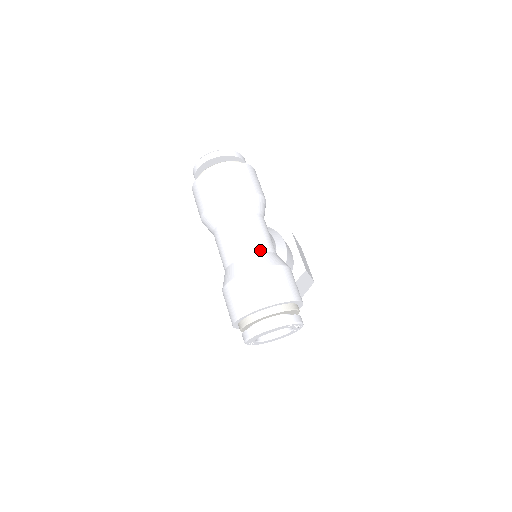
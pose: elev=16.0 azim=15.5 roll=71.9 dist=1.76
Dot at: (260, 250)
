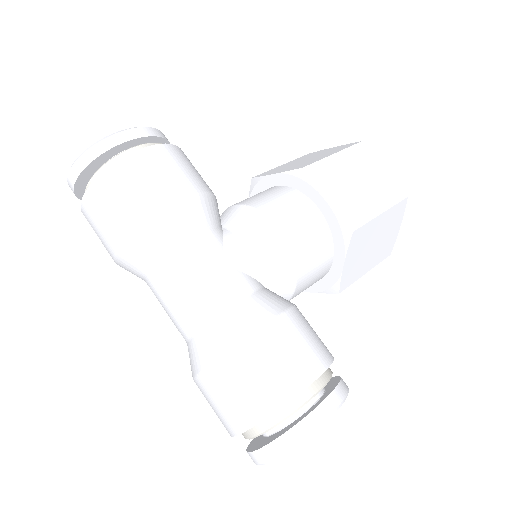
Dot at: (203, 321)
